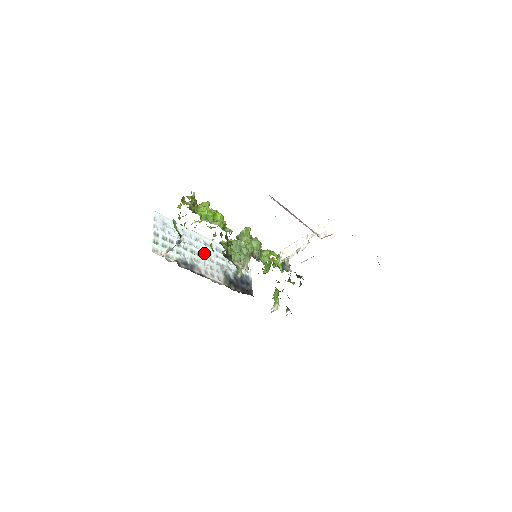
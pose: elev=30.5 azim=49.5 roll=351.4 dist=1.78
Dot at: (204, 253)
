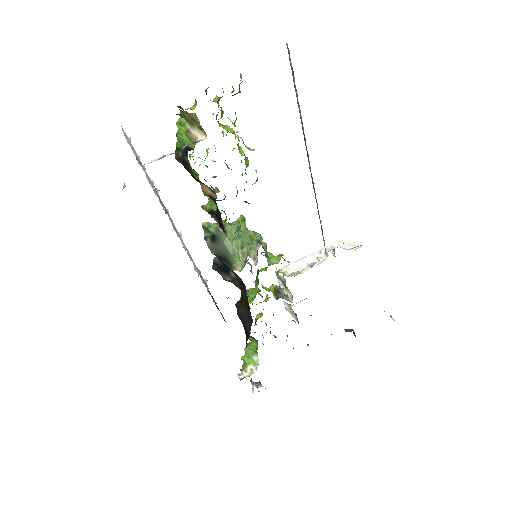
Dot at: occluded
